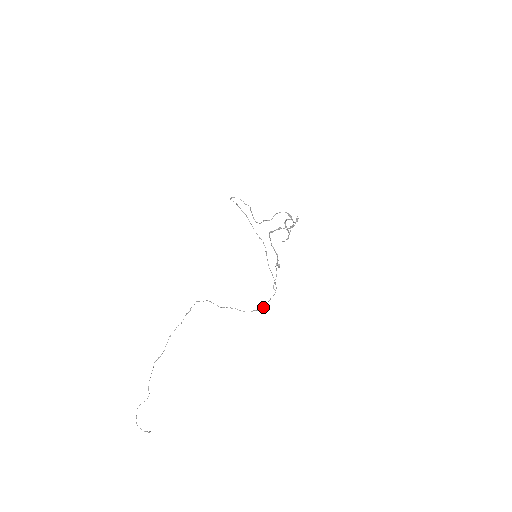
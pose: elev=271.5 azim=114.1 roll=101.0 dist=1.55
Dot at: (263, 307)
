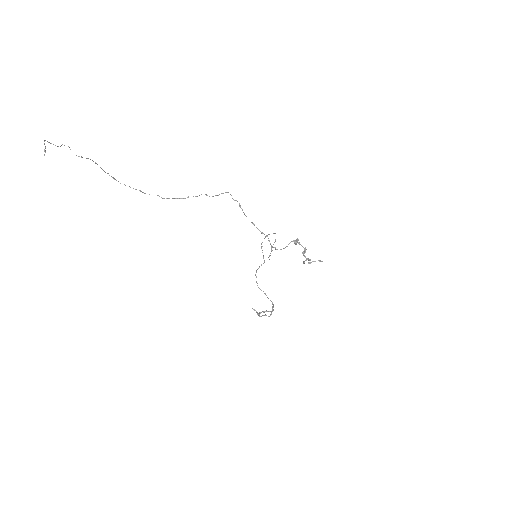
Dot at: occluded
